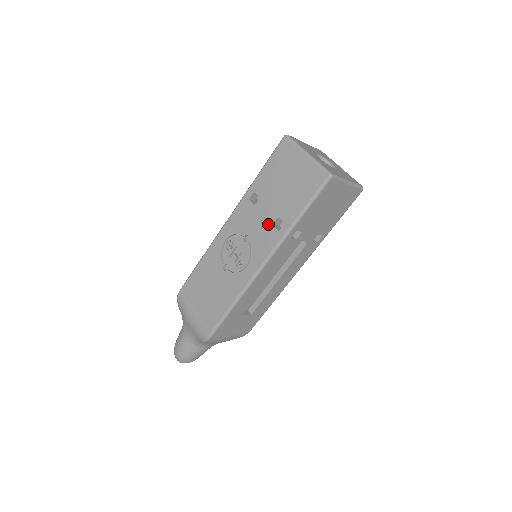
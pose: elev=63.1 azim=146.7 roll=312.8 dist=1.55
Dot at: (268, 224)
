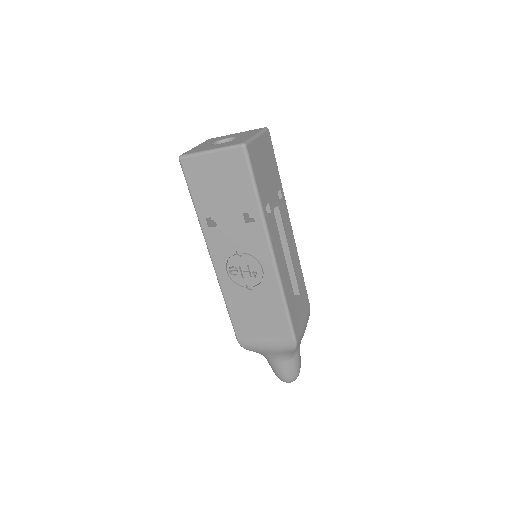
Dot at: (242, 226)
